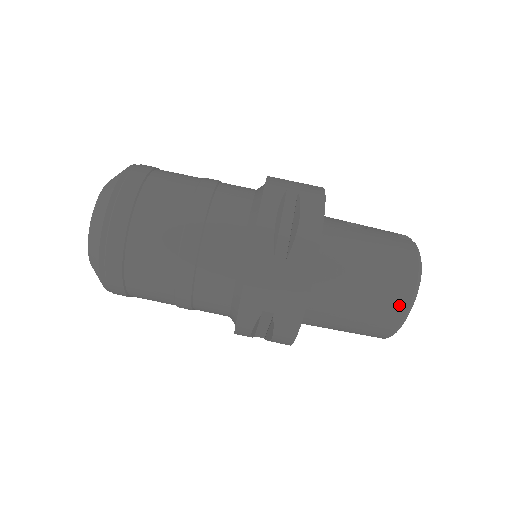
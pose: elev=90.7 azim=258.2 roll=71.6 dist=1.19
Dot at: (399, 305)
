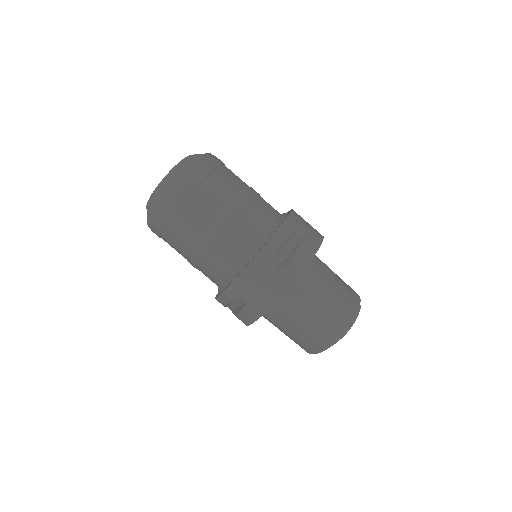
Dot at: (326, 339)
